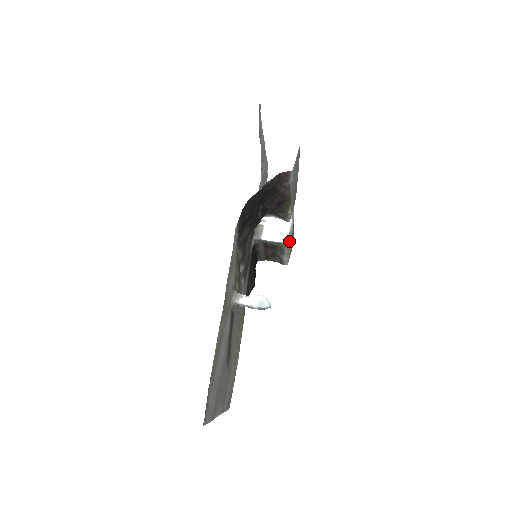
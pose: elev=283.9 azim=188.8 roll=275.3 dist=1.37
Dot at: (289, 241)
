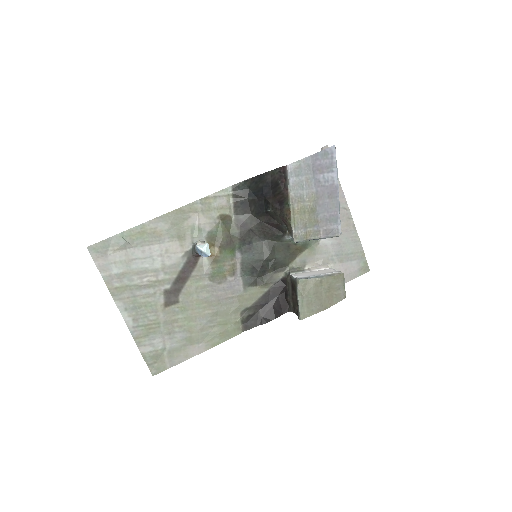
Dot at: (302, 281)
